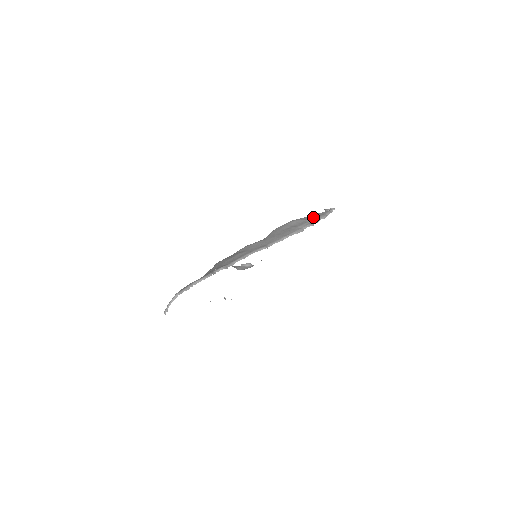
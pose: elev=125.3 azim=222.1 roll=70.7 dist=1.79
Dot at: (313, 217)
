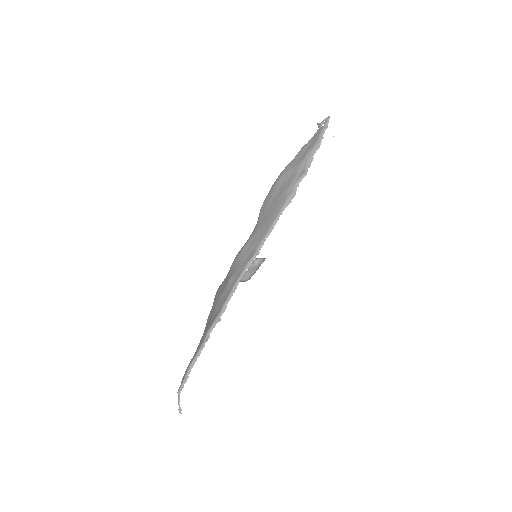
Dot at: (303, 156)
